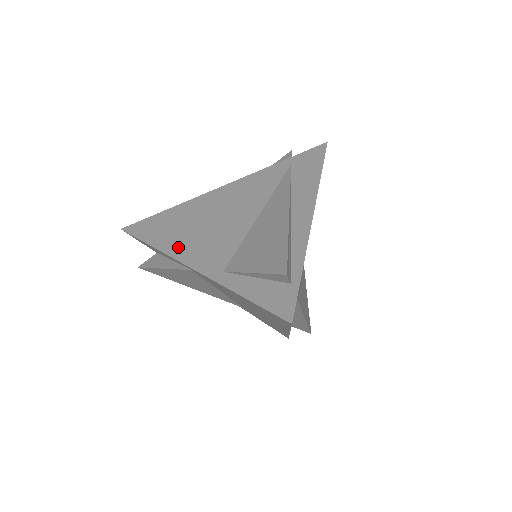
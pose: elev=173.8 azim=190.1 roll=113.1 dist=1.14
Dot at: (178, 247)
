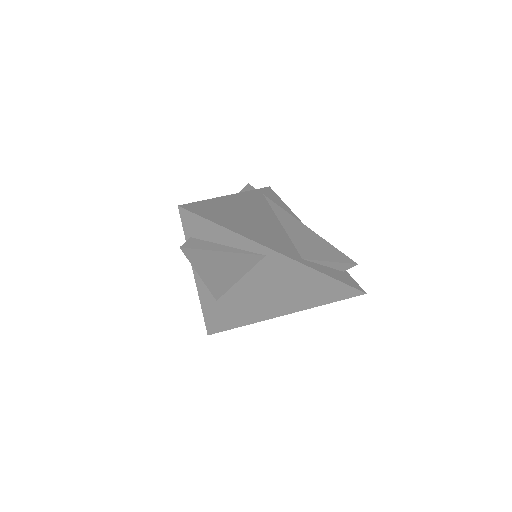
Dot at: (252, 235)
